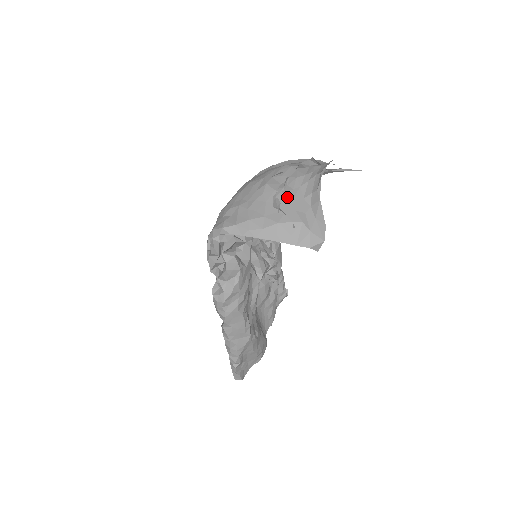
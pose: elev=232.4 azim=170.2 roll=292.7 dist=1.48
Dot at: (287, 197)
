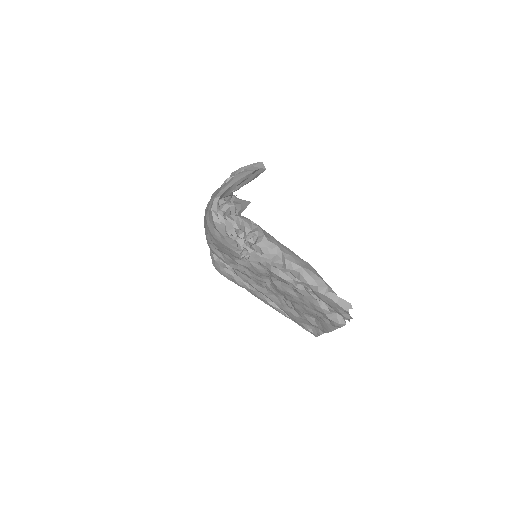
Dot at: occluded
